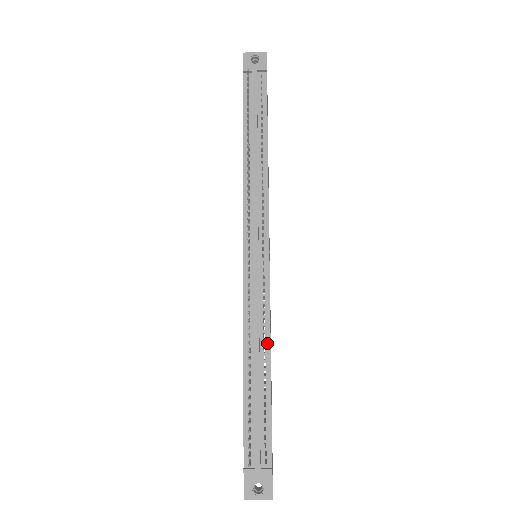
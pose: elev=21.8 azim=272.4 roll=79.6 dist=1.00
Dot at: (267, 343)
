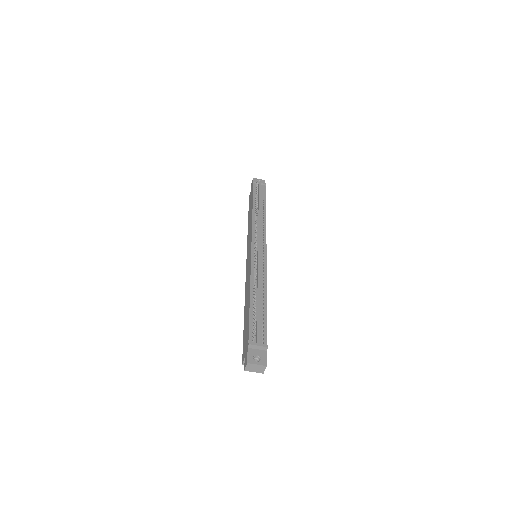
Dot at: (265, 287)
